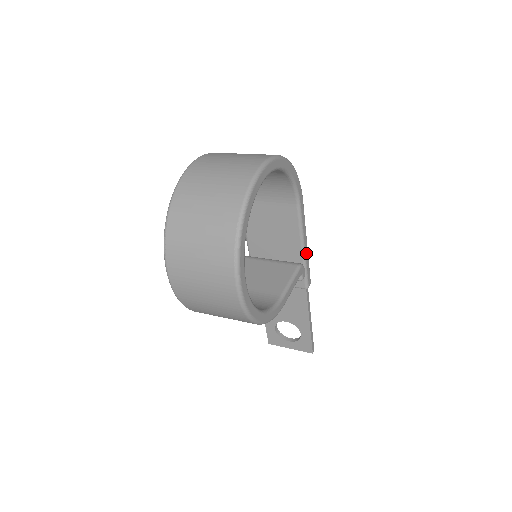
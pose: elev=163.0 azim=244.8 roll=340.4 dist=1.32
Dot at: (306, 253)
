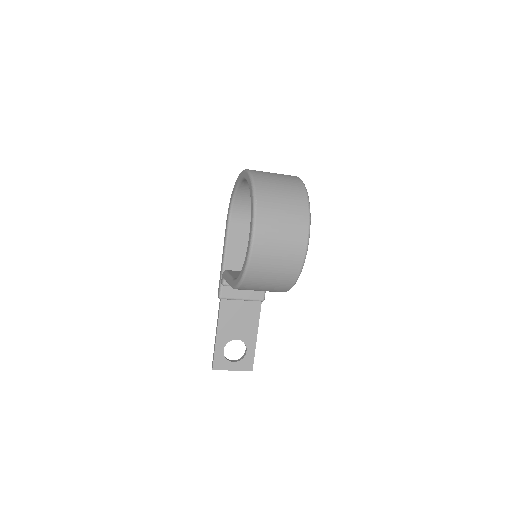
Dot at: occluded
